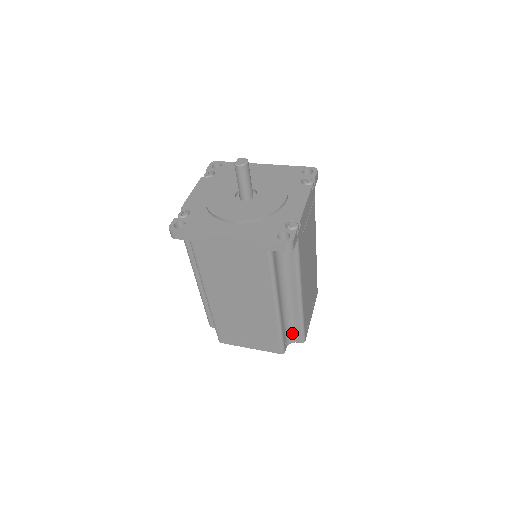
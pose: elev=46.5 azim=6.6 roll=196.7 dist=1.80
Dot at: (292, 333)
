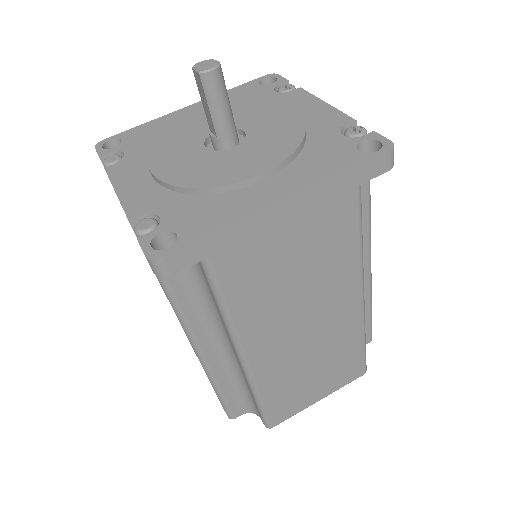
Dot at: occluded
